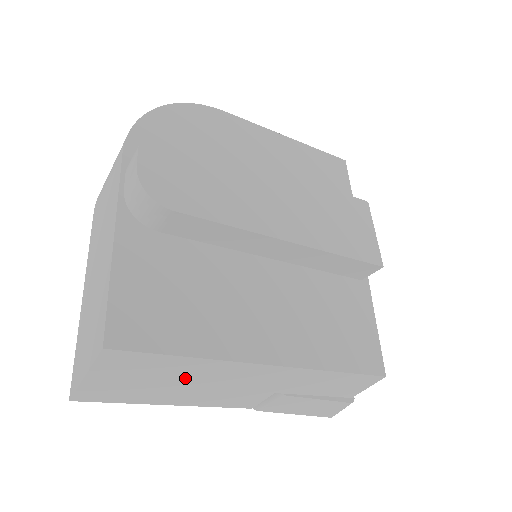
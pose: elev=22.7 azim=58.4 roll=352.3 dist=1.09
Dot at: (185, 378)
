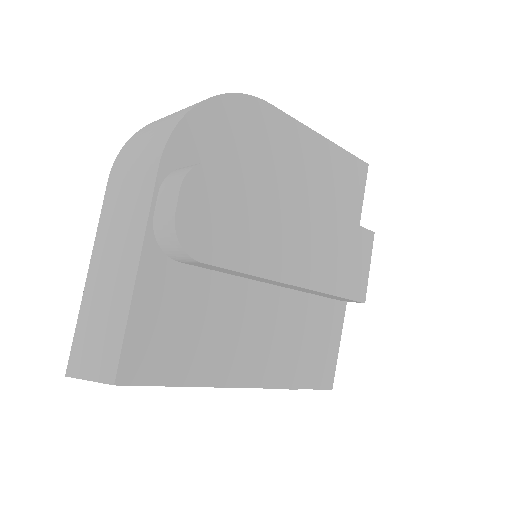
Dot at: occluded
